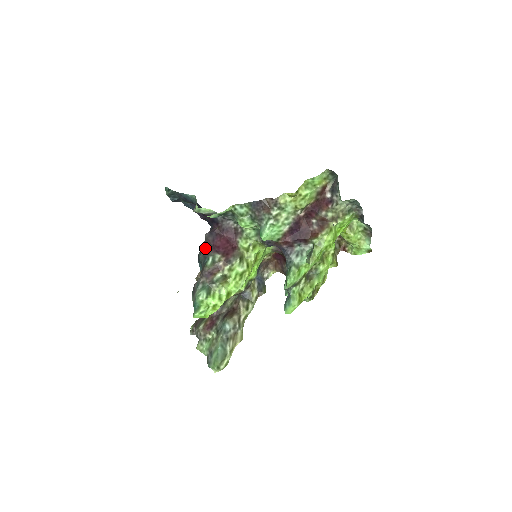
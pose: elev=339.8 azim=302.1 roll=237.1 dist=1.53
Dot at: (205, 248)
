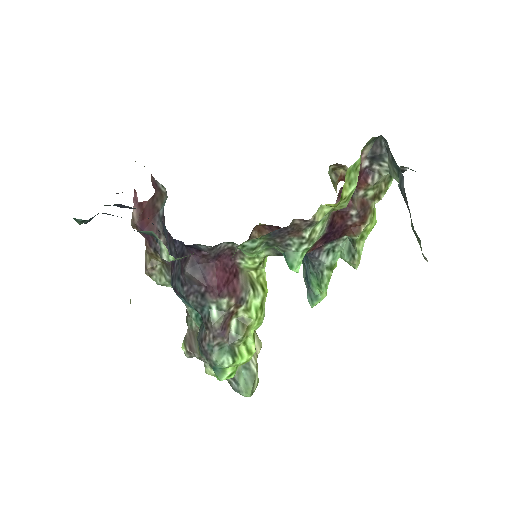
Dot at: (192, 289)
